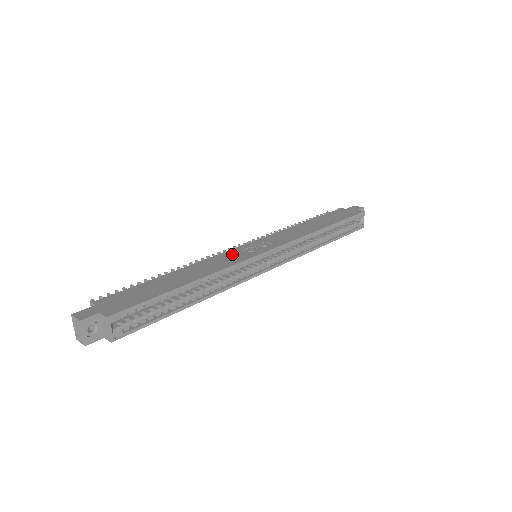
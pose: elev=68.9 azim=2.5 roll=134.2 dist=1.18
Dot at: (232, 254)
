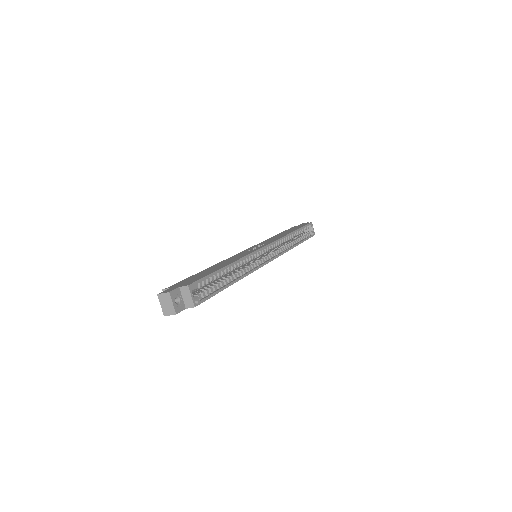
Dot at: (241, 253)
